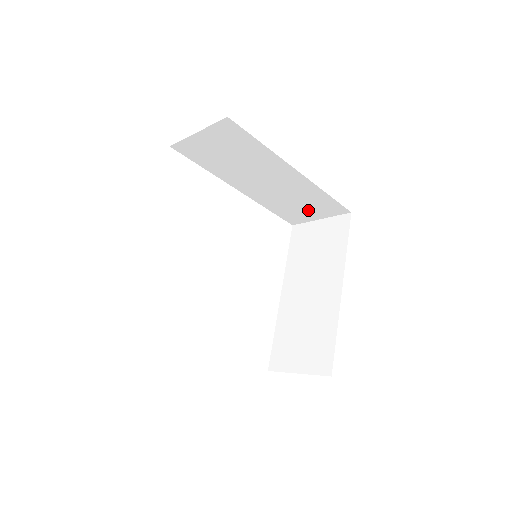
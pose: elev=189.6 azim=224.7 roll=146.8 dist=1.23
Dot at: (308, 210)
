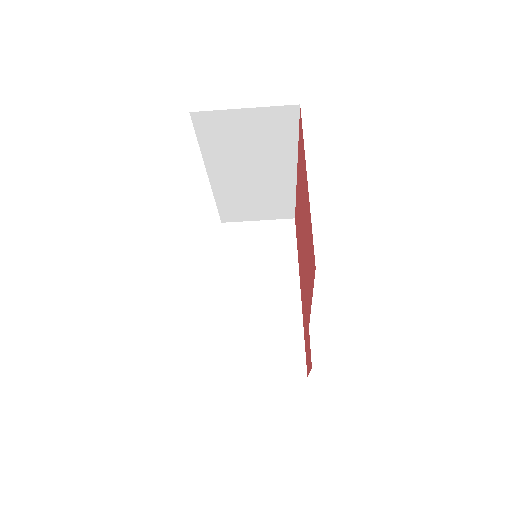
Dot at: (257, 210)
